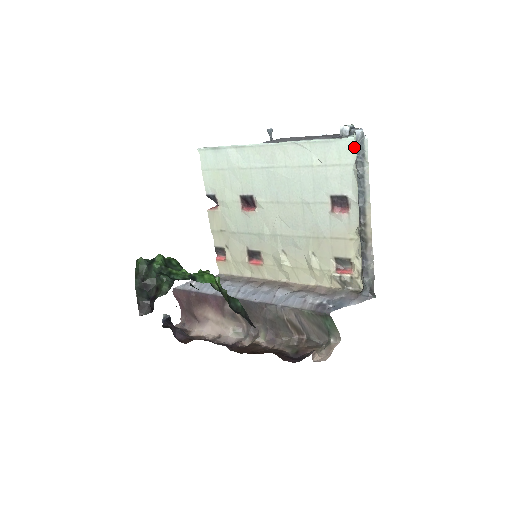
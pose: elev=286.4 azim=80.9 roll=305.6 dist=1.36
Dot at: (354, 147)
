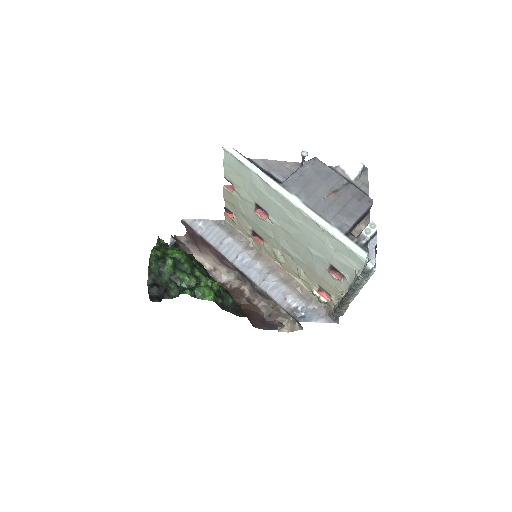
Dot at: (363, 264)
